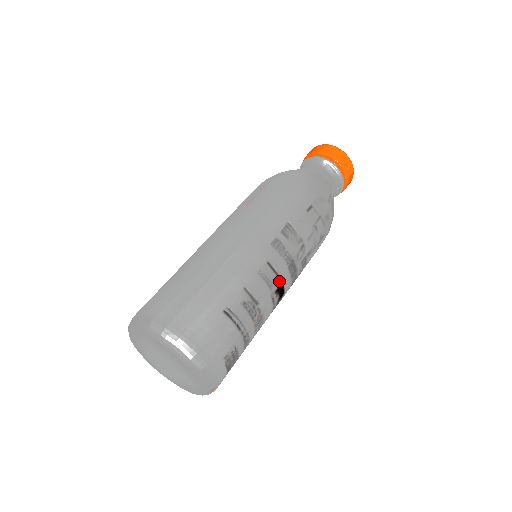
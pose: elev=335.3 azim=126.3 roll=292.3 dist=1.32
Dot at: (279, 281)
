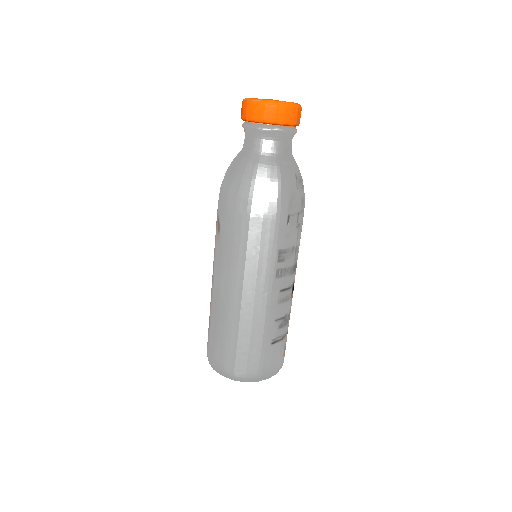
Dot at: (291, 288)
